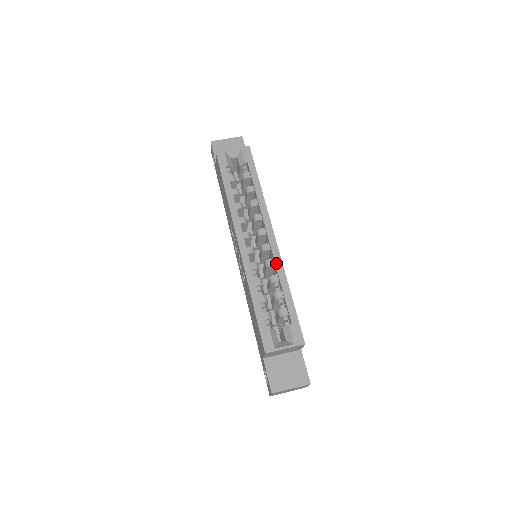
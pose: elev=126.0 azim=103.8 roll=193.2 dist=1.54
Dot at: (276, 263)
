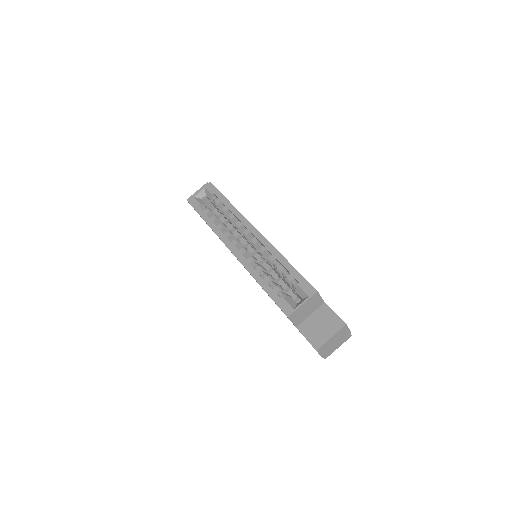
Dot at: (266, 247)
